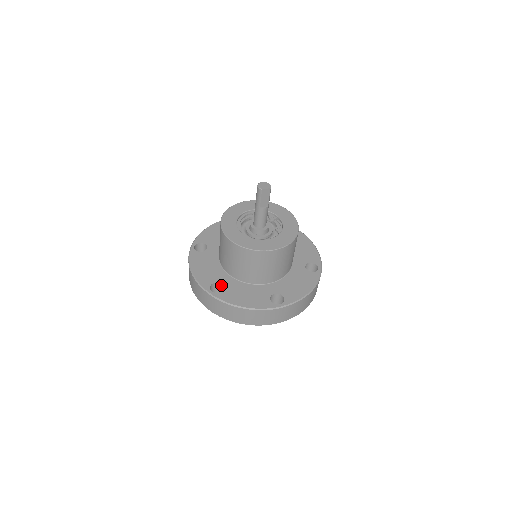
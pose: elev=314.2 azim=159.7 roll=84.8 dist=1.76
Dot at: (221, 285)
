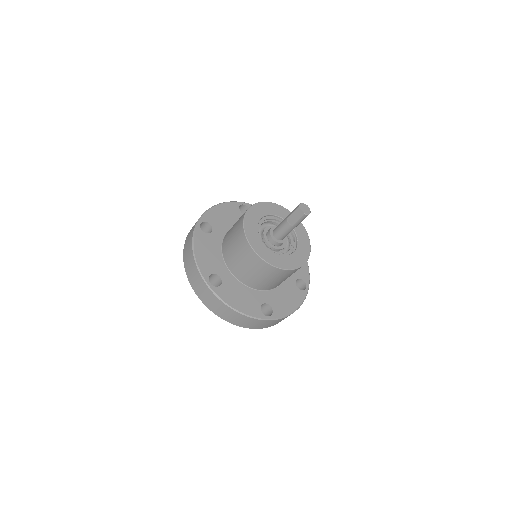
Dot at: (211, 231)
